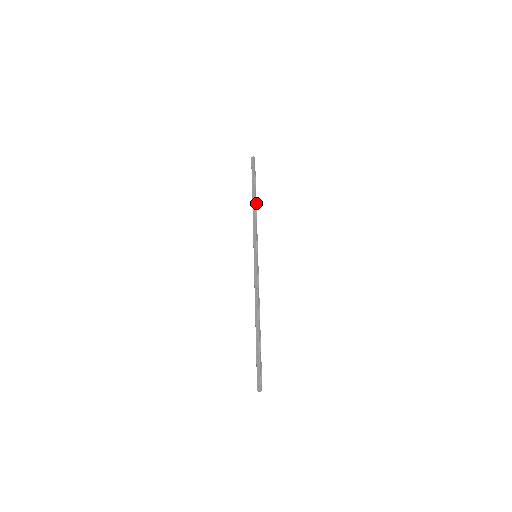
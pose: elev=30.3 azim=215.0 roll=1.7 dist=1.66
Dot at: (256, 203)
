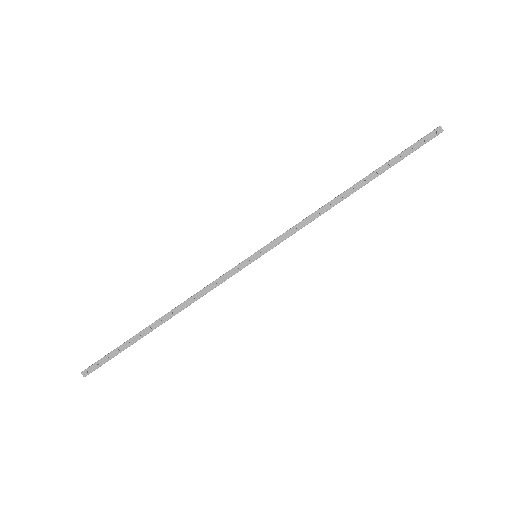
Dot at: (348, 196)
